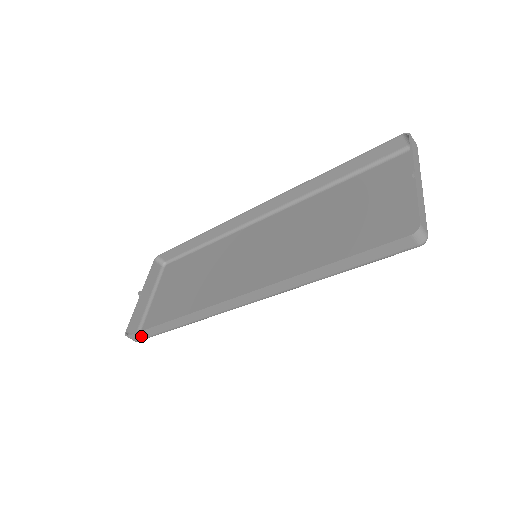
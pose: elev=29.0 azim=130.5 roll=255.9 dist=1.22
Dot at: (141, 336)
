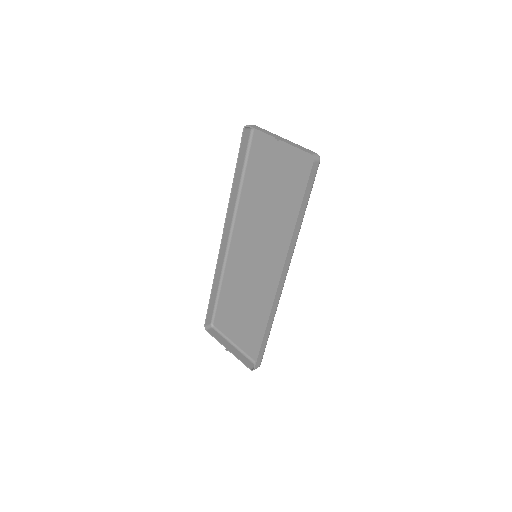
Dot at: (260, 360)
